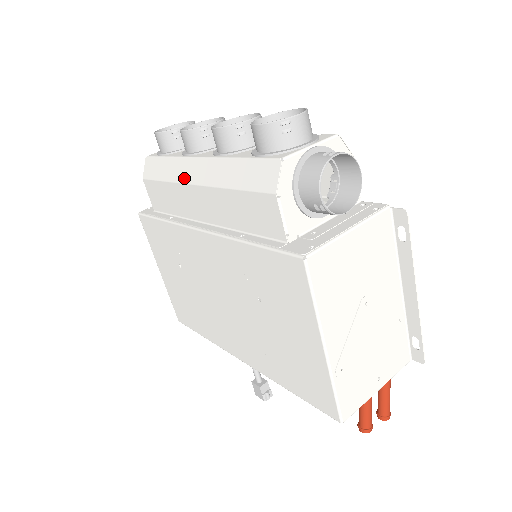
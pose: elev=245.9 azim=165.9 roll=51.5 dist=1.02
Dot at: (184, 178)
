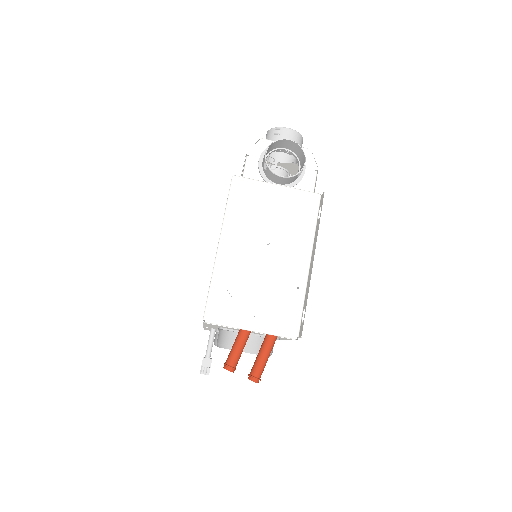
Dot at: occluded
